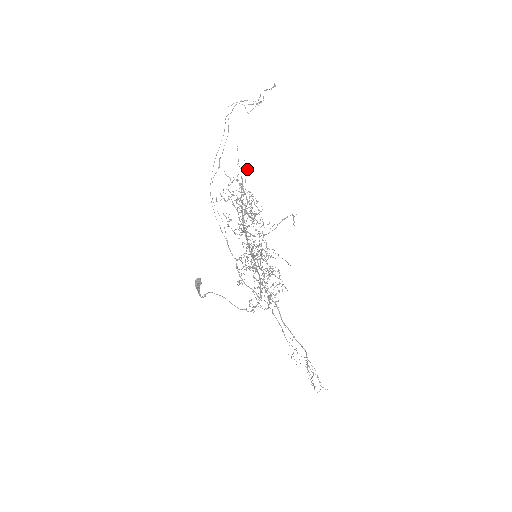
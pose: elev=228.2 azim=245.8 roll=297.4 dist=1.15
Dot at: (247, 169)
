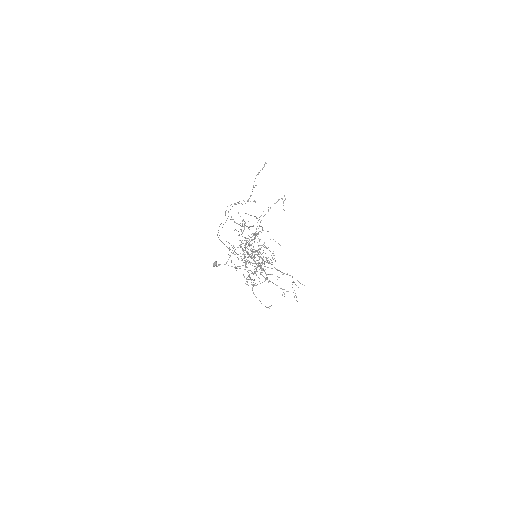
Dot at: occluded
